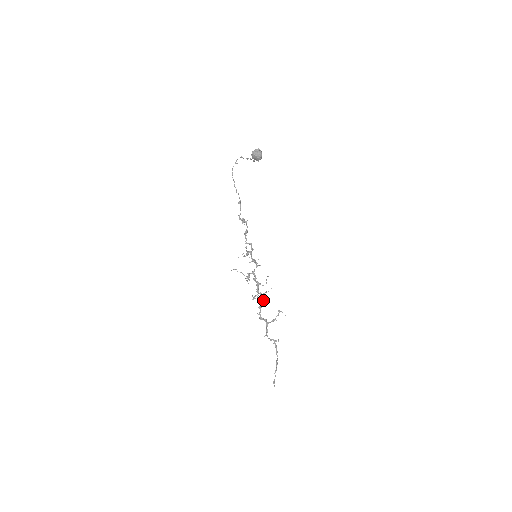
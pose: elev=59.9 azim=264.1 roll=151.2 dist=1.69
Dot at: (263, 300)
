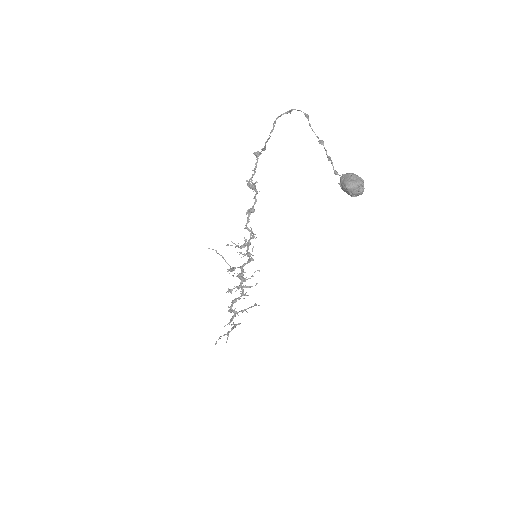
Dot at: (241, 296)
